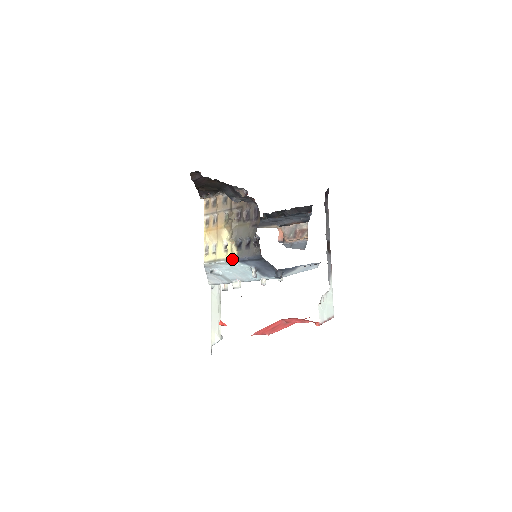
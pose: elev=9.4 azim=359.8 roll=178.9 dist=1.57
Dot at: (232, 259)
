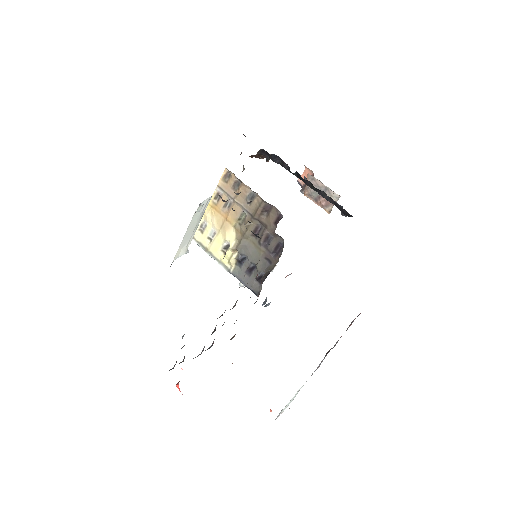
Dot at: (226, 269)
